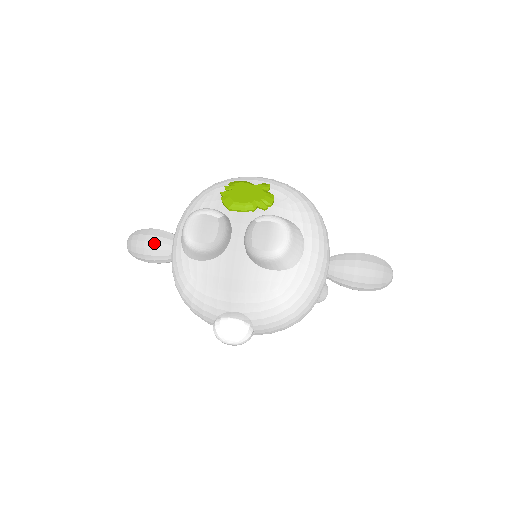
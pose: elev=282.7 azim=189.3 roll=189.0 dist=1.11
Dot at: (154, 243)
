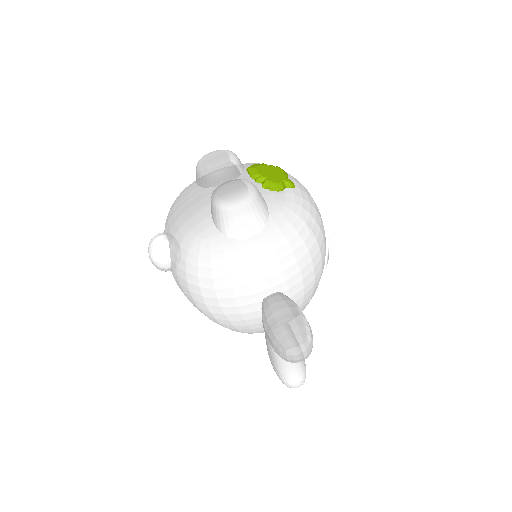
Dot at: occluded
